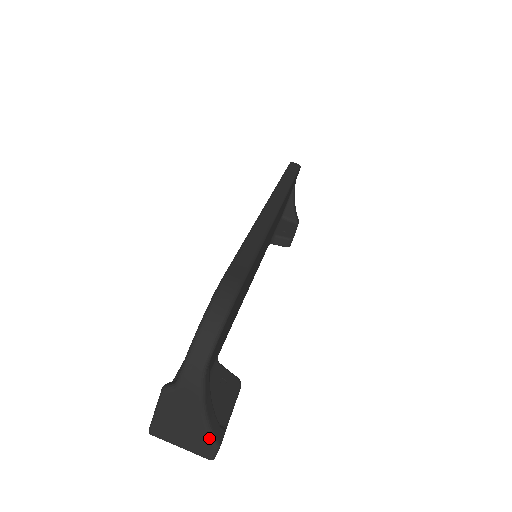
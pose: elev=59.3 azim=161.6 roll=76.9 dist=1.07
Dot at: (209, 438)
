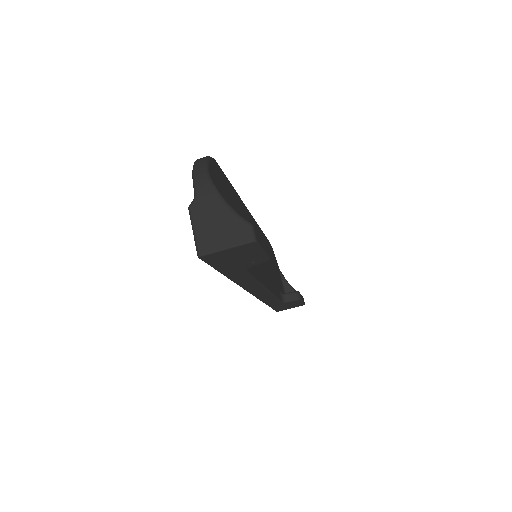
Dot at: (239, 219)
